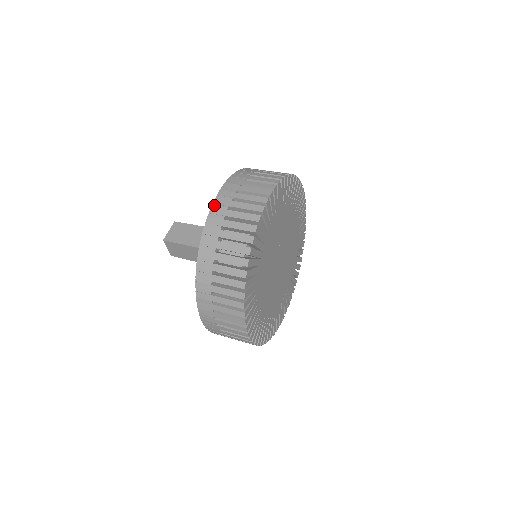
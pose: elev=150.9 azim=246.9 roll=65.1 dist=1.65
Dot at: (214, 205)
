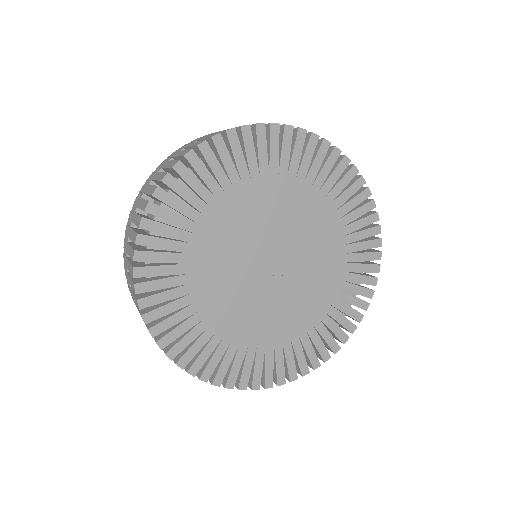
Dot at: occluded
